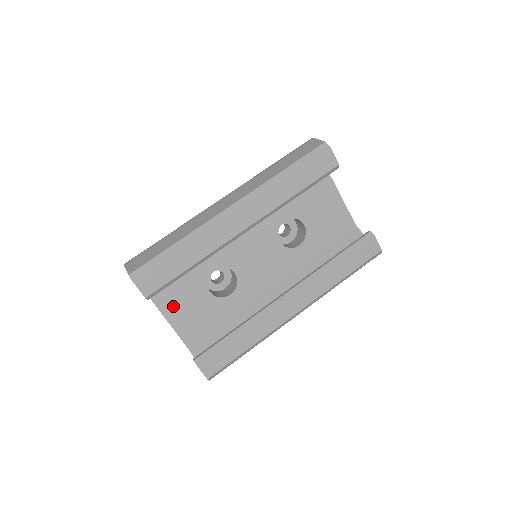
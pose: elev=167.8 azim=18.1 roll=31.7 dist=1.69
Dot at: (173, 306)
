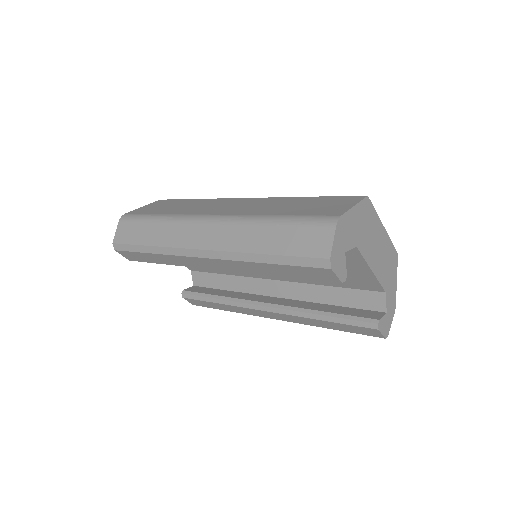
Dot at: occluded
